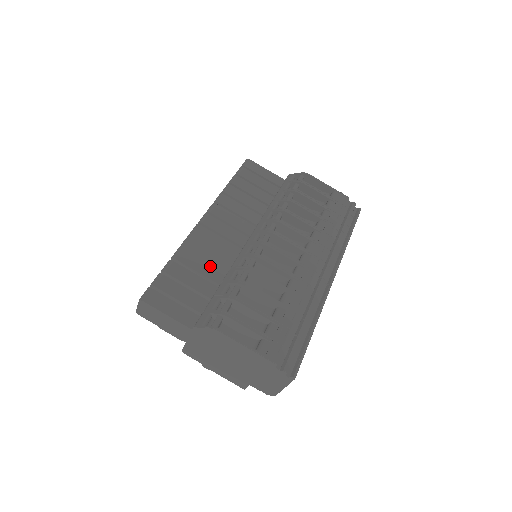
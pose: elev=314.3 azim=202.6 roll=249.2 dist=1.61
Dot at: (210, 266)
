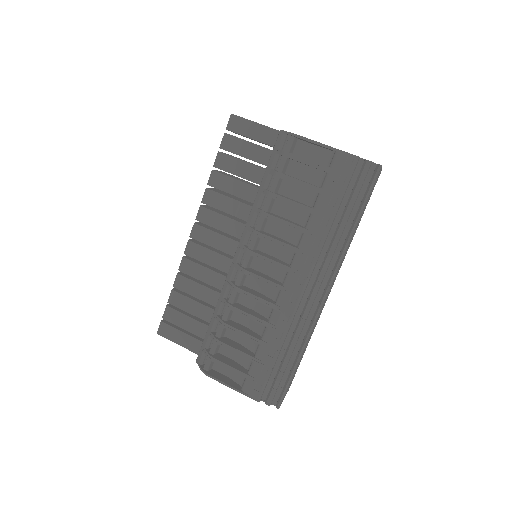
Dot at: (206, 289)
